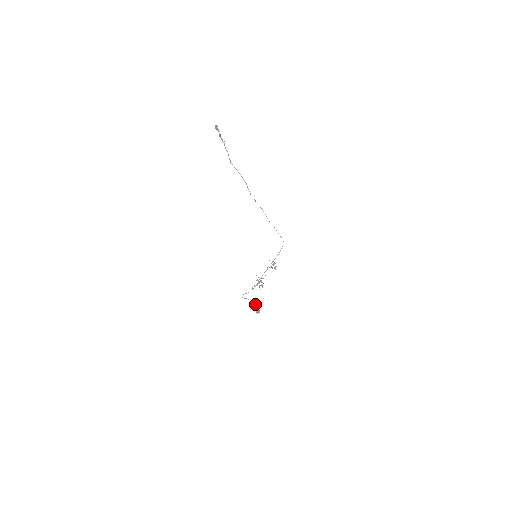
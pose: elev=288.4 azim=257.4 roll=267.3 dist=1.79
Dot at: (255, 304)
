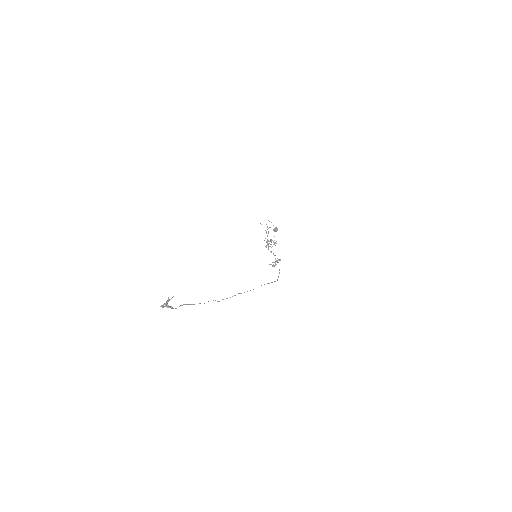
Dot at: (274, 228)
